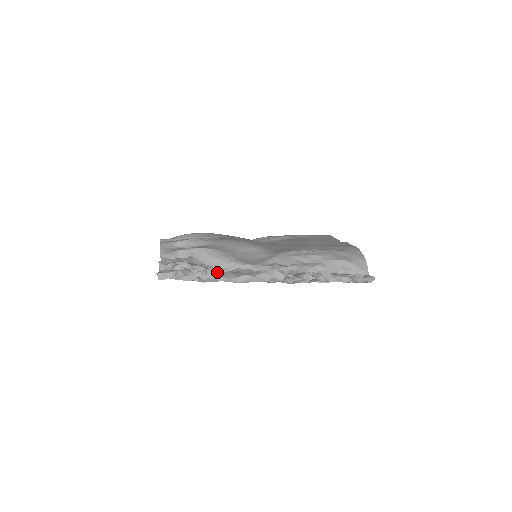
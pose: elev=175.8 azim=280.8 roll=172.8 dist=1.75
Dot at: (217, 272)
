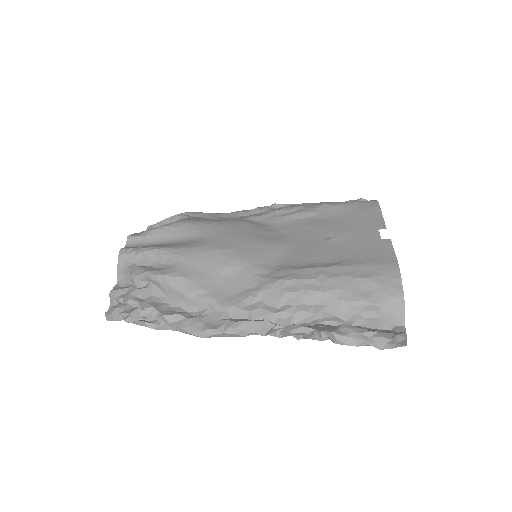
Dot at: (177, 318)
